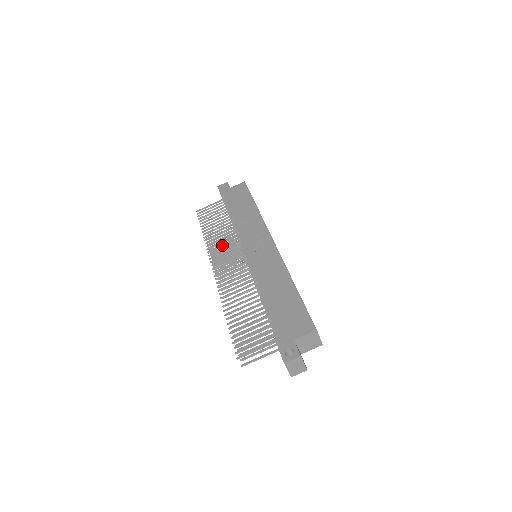
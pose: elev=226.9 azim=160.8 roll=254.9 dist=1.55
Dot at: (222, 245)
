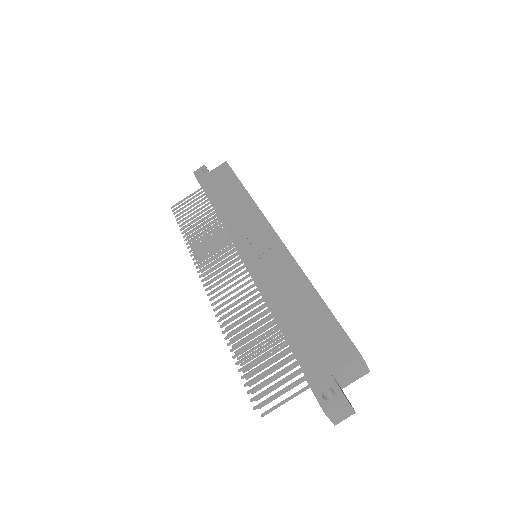
Dot at: (210, 247)
